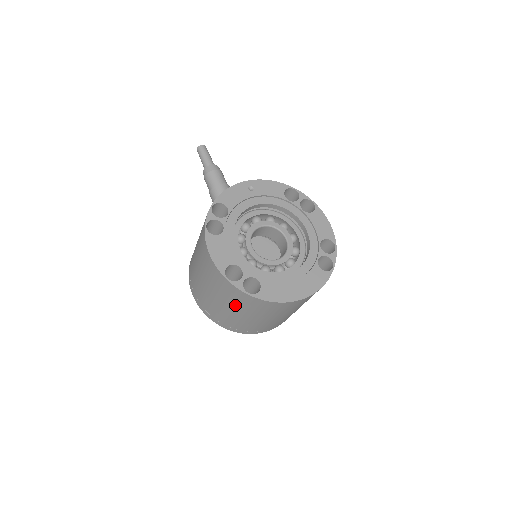
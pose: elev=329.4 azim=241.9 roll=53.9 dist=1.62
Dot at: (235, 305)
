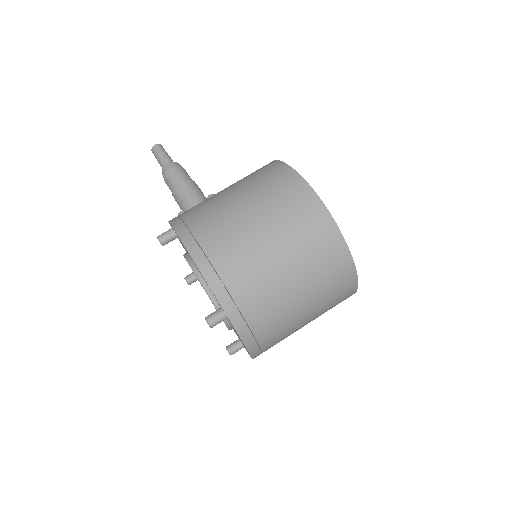
Dot at: (305, 262)
